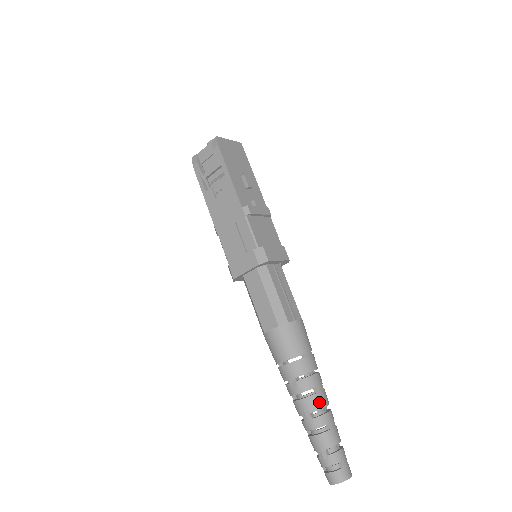
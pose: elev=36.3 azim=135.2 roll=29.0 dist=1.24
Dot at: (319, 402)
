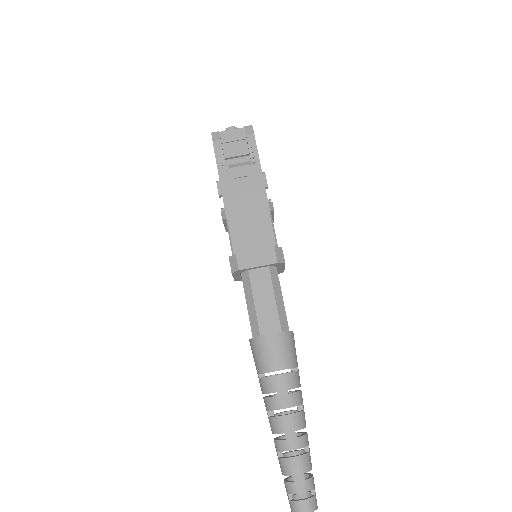
Dot at: (304, 420)
